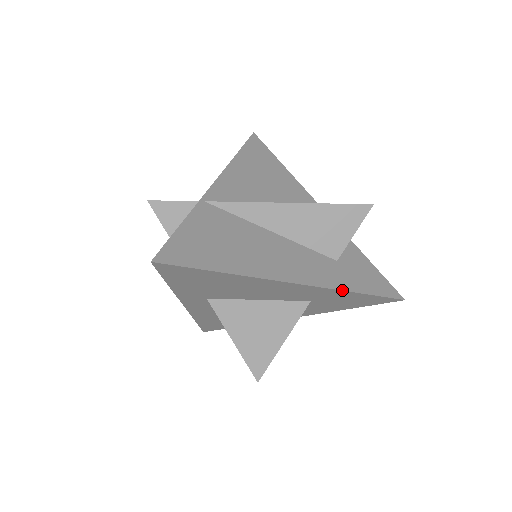
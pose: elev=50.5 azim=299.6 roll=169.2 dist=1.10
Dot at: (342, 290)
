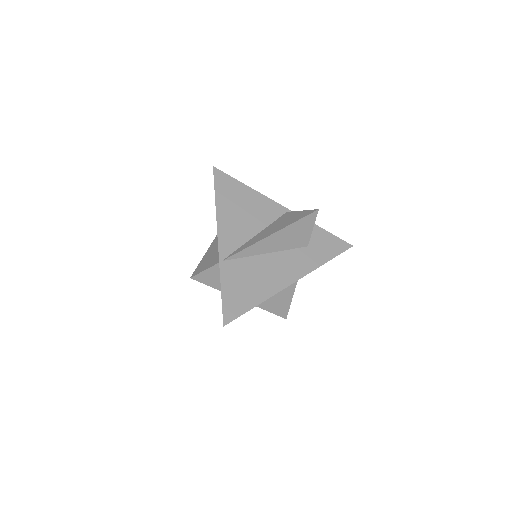
Dot at: (318, 267)
